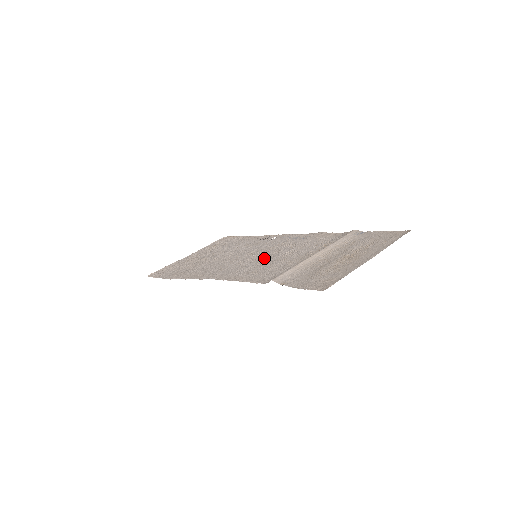
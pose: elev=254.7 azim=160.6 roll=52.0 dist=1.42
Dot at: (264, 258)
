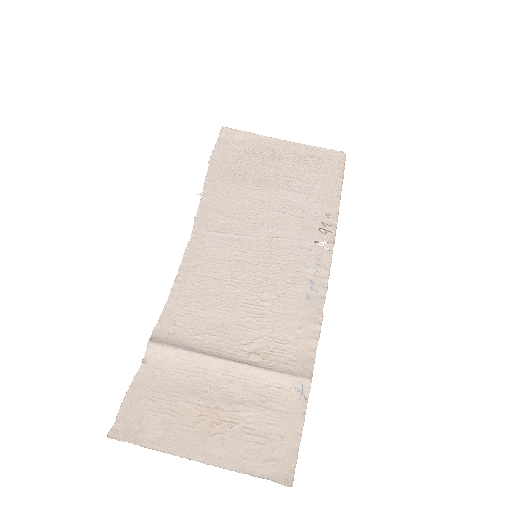
Dot at: (244, 275)
